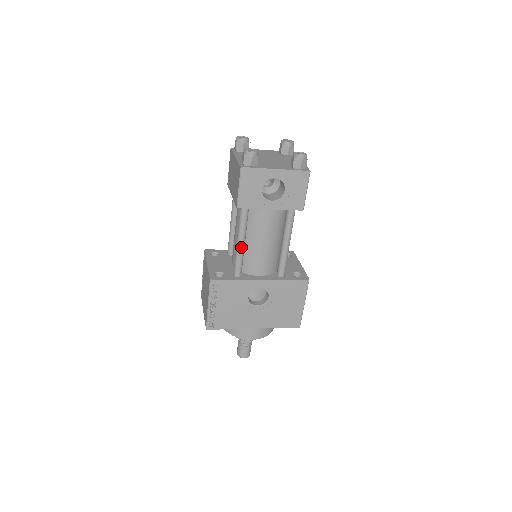
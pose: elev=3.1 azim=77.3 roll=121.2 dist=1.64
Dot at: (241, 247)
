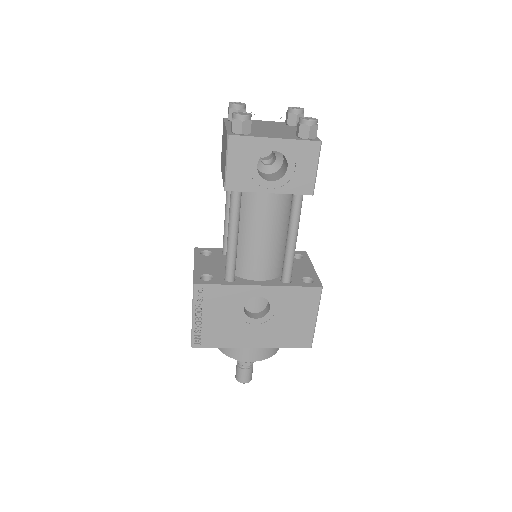
Dot at: (233, 243)
